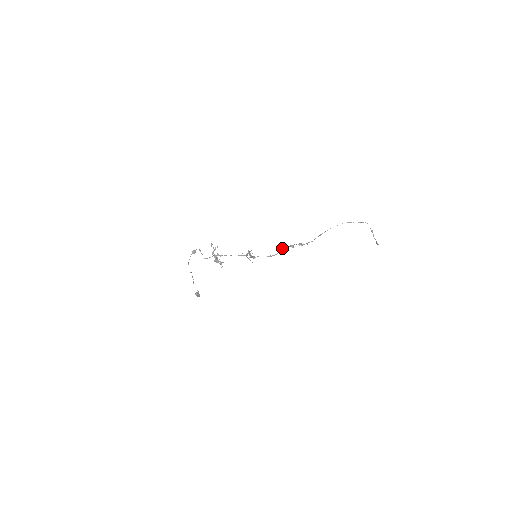
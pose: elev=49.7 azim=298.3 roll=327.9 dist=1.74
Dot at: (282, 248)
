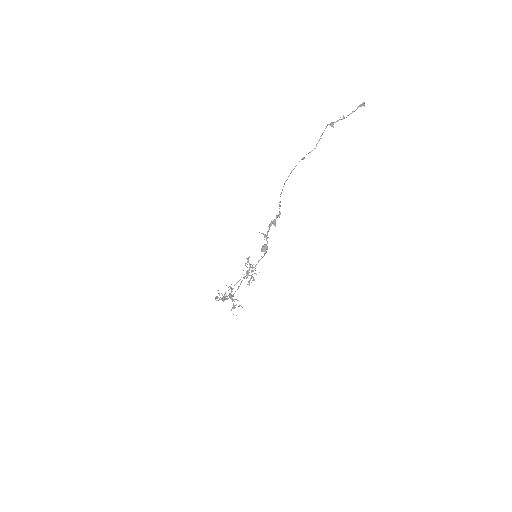
Dot at: occluded
